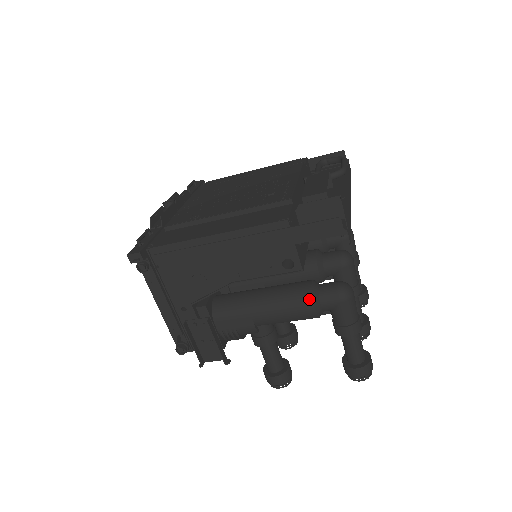
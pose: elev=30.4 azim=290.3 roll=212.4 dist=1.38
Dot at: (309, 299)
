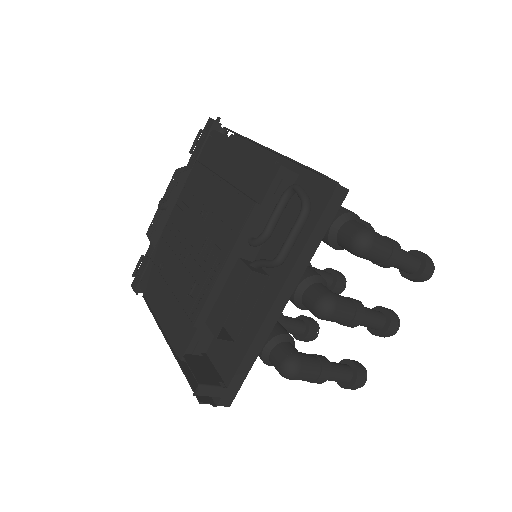
Dot at: occluded
